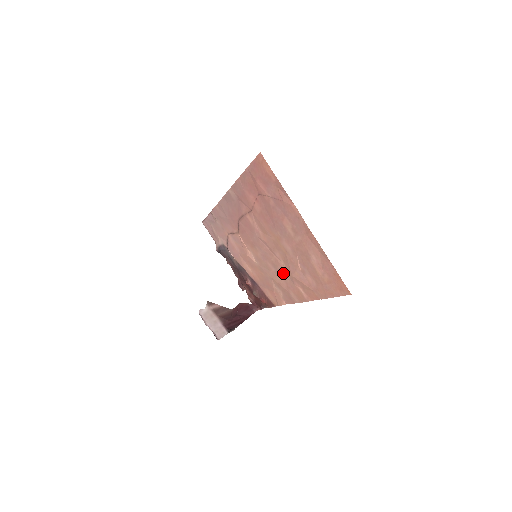
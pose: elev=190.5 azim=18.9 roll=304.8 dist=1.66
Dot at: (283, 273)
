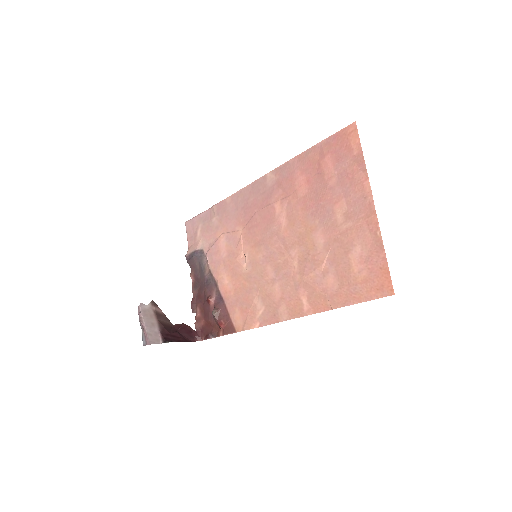
Dot at: (287, 278)
